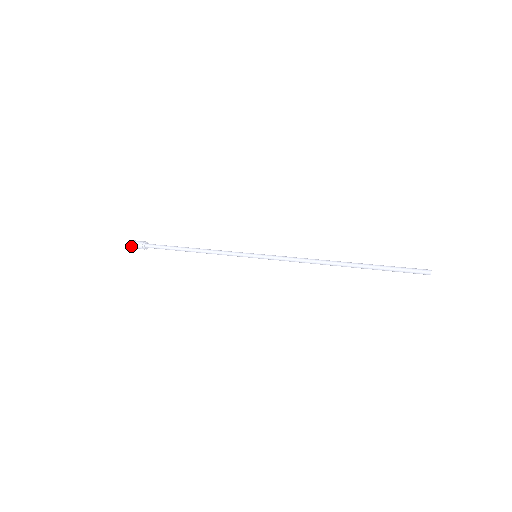
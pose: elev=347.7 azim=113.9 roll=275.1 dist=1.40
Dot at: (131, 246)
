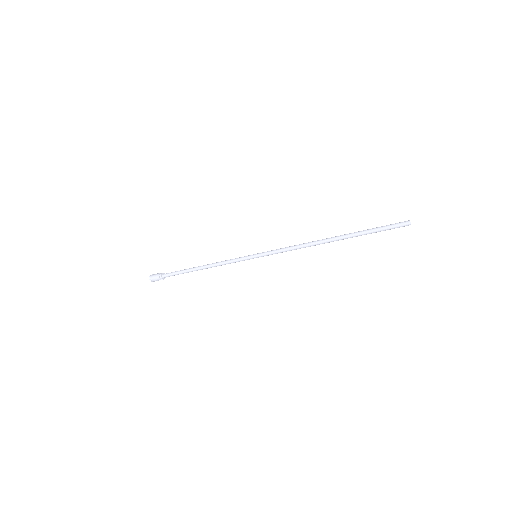
Dot at: (150, 278)
